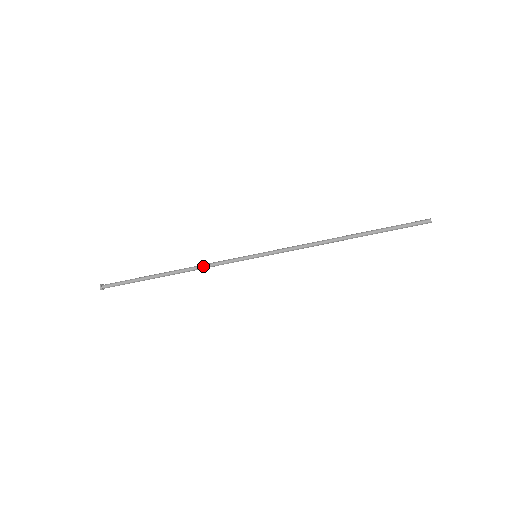
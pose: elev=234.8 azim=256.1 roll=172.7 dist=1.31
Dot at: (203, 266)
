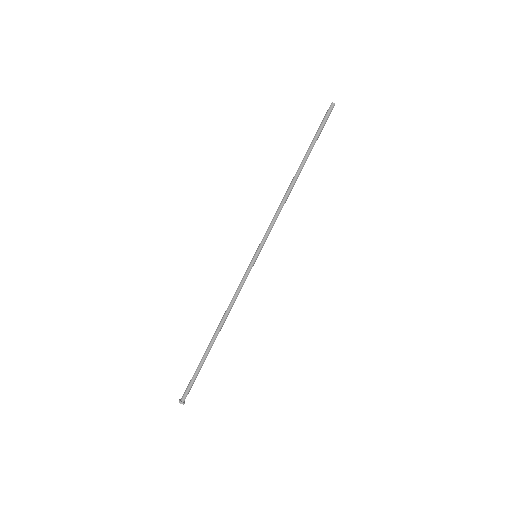
Dot at: (230, 304)
